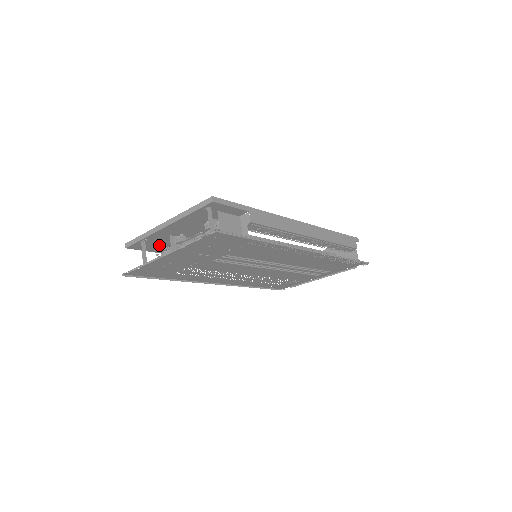
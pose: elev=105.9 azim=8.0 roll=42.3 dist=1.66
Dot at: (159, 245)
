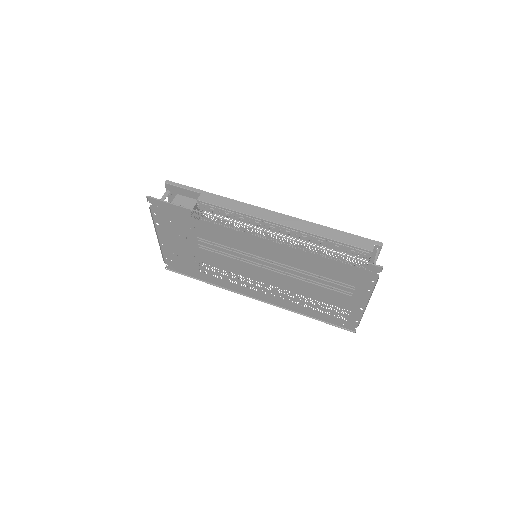
Dot at: occluded
